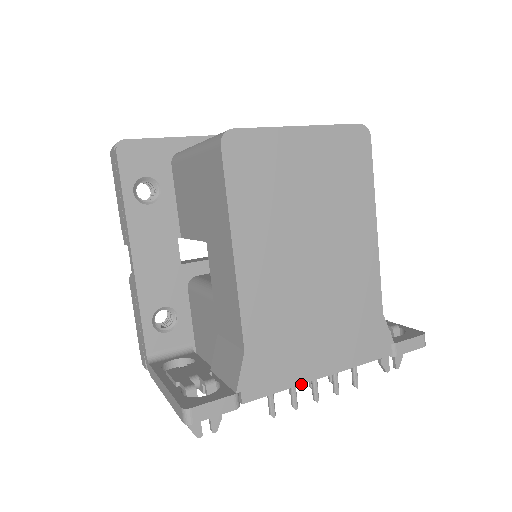
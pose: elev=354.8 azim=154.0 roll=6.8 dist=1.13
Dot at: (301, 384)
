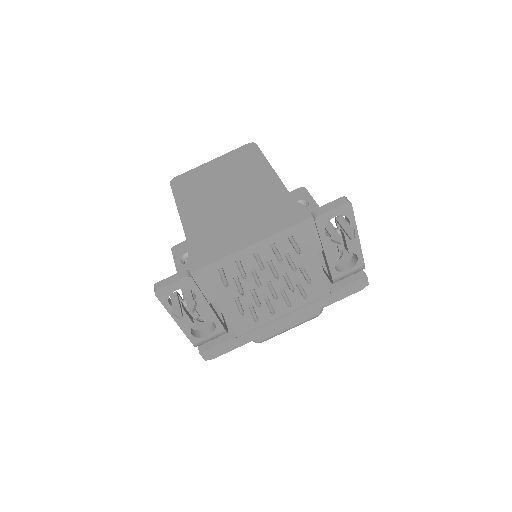
Dot at: (234, 253)
